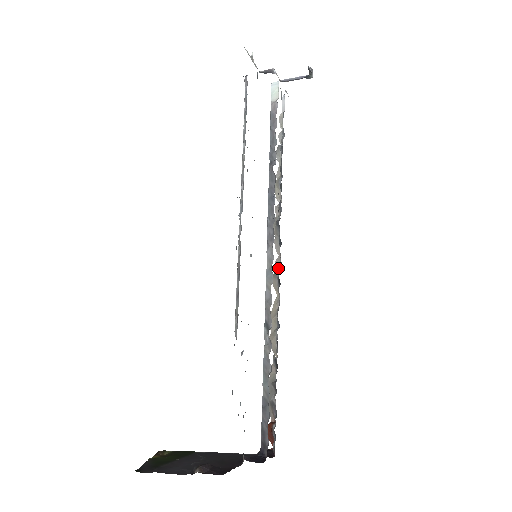
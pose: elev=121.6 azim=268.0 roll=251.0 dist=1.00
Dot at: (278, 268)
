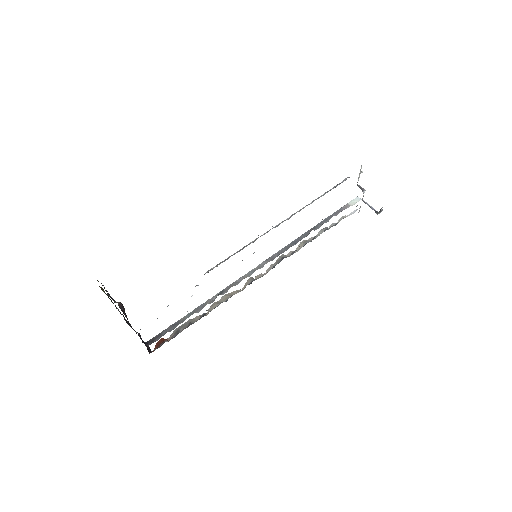
Dot at: (258, 278)
